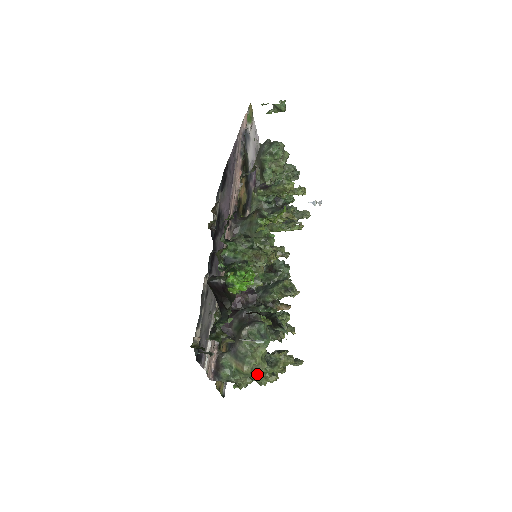
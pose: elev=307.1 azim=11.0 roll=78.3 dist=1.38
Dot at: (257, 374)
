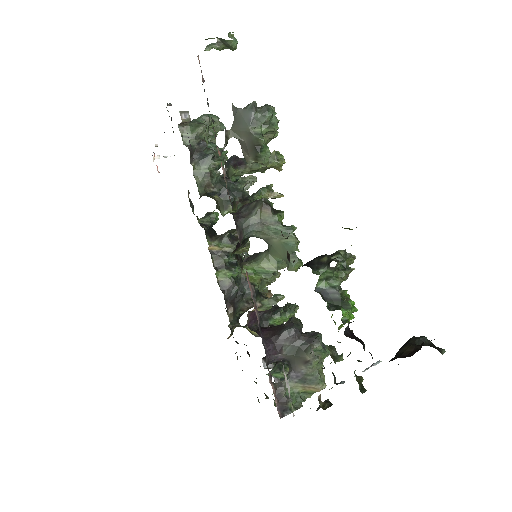
Dot at: occluded
